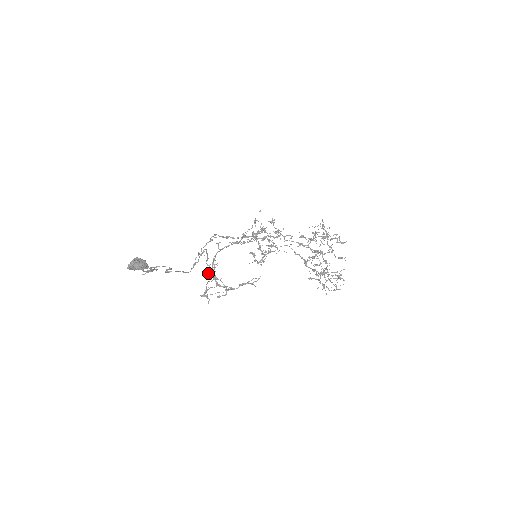
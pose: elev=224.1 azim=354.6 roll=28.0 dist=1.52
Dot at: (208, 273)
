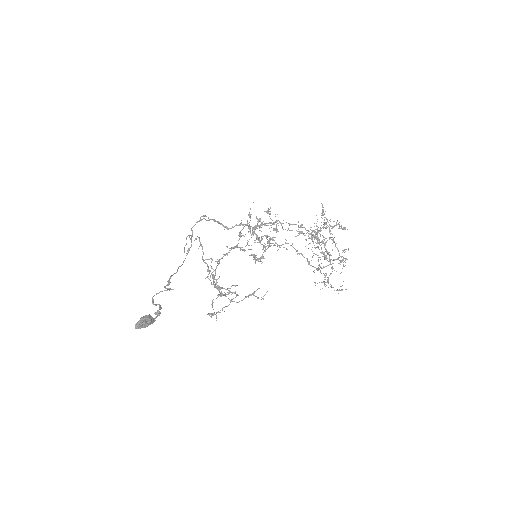
Dot at: (207, 271)
